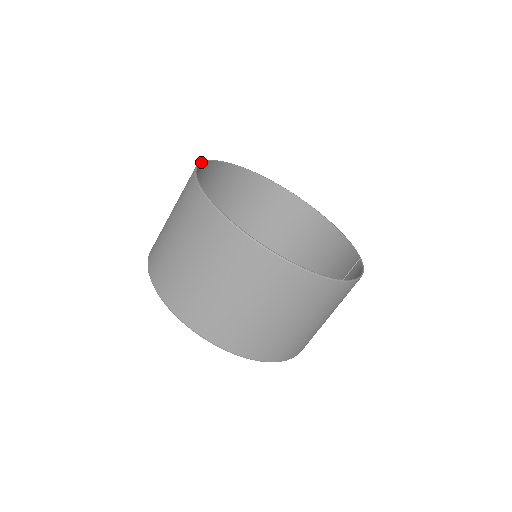
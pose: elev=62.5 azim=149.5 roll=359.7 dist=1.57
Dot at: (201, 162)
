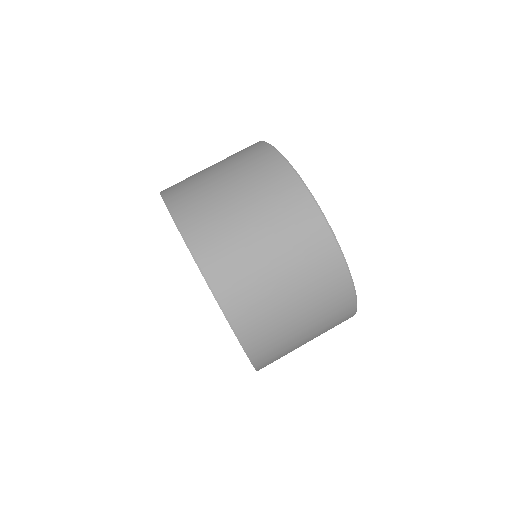
Dot at: occluded
